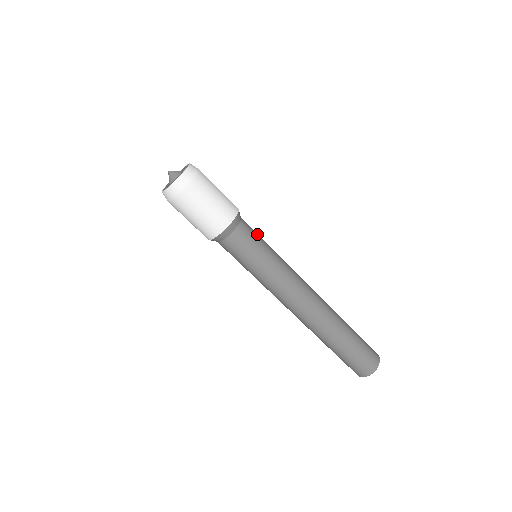
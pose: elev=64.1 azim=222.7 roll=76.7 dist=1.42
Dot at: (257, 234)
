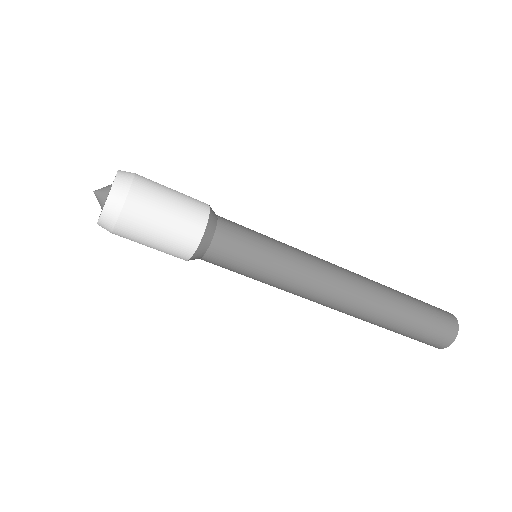
Dot at: occluded
